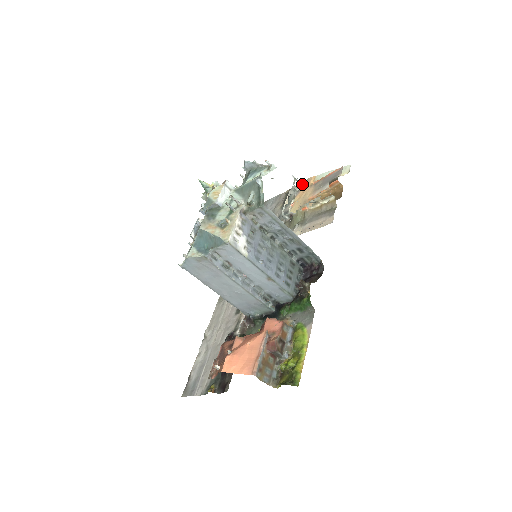
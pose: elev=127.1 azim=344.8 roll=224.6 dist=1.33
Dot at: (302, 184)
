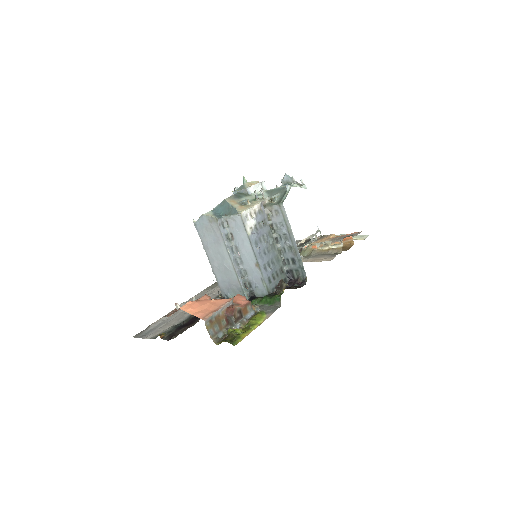
Dot at: (323, 237)
